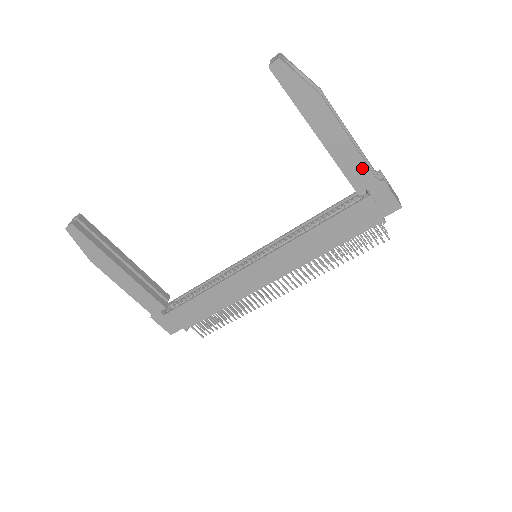
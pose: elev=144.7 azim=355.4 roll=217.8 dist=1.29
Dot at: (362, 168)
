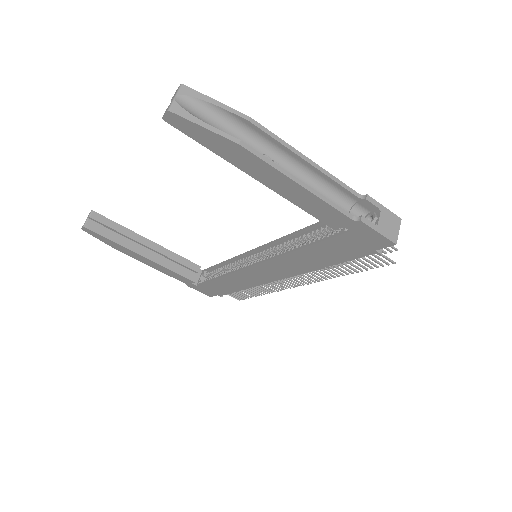
Dot at: (327, 209)
